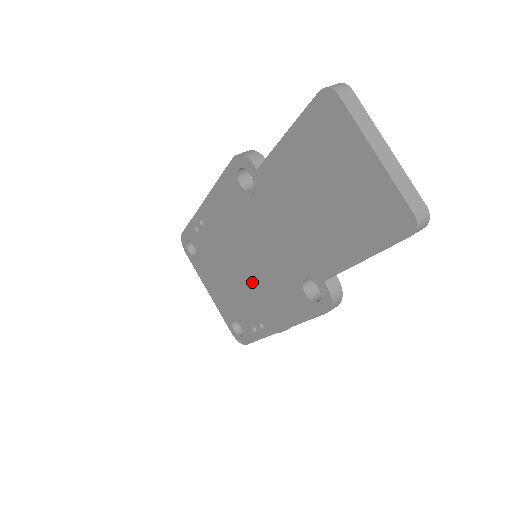
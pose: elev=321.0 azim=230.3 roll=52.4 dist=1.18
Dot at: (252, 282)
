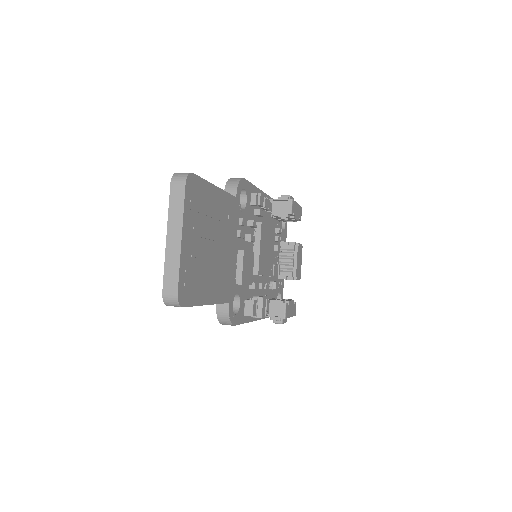
Dot at: occluded
